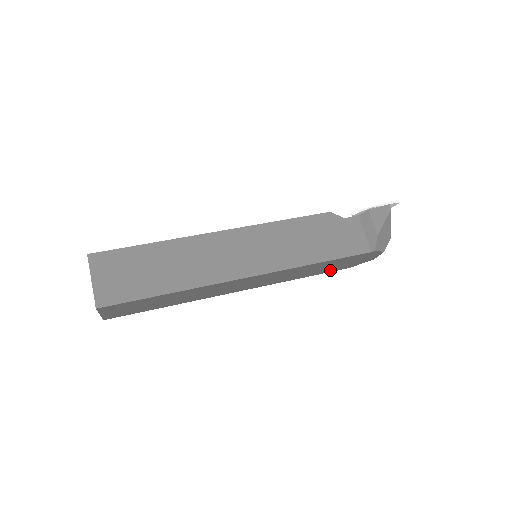
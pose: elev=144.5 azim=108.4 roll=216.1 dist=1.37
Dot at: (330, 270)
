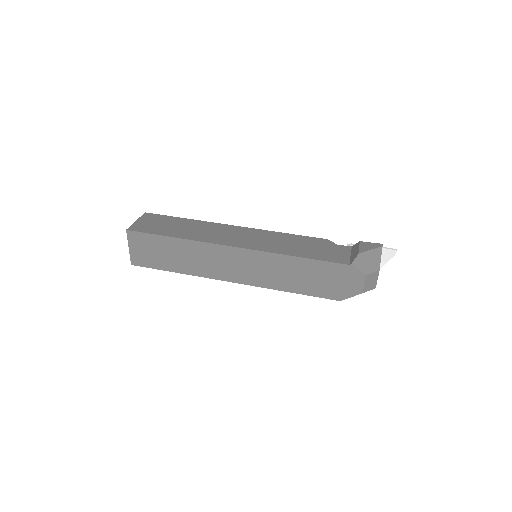
Dot at: (318, 292)
